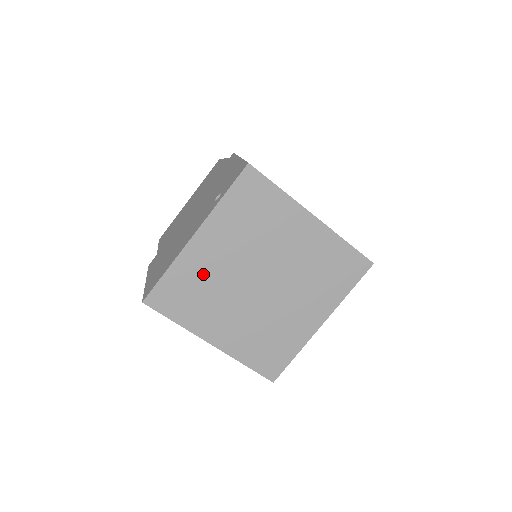
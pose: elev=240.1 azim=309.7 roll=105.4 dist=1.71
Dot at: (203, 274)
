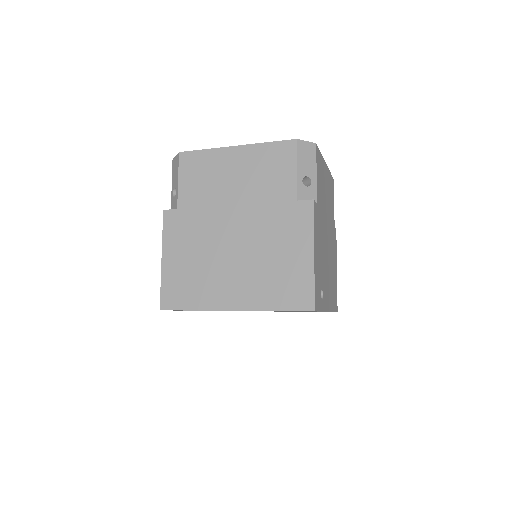
Dot at: occluded
